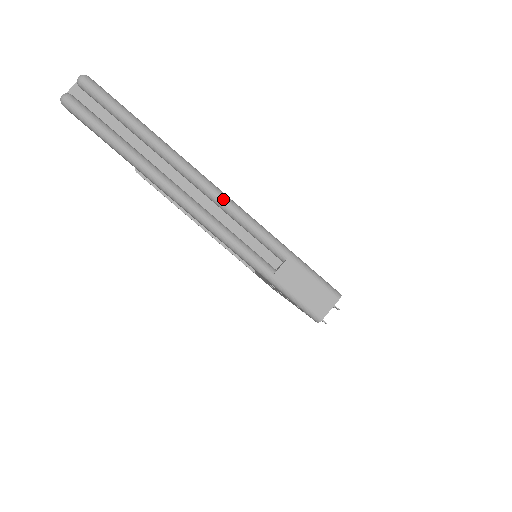
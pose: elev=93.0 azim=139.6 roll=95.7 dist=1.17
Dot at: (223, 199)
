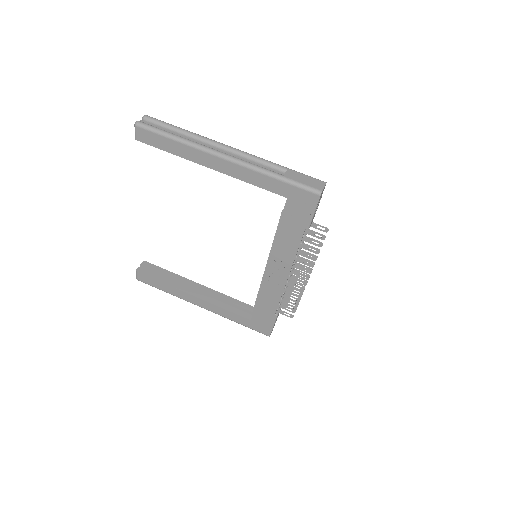
Dot at: (240, 150)
